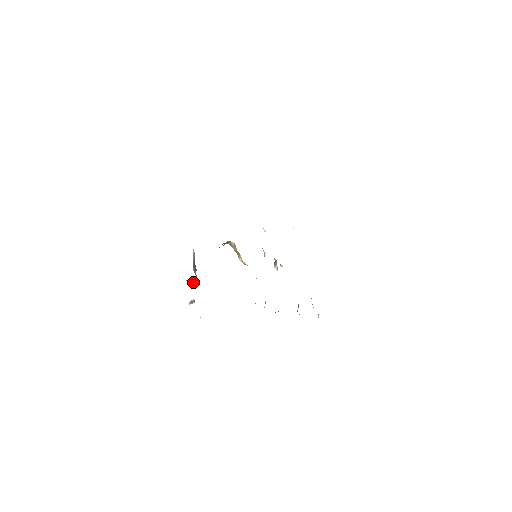
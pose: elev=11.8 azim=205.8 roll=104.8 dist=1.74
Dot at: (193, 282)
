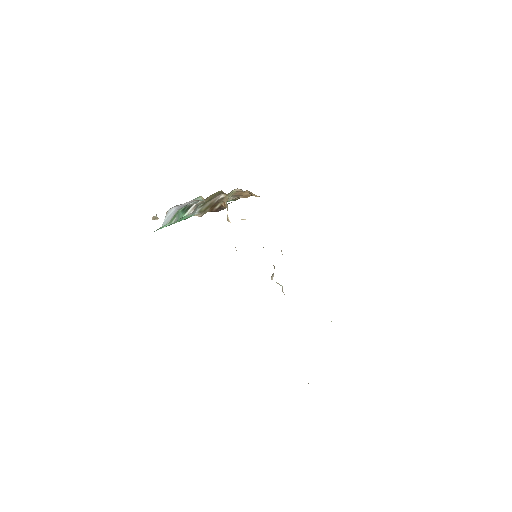
Dot at: occluded
